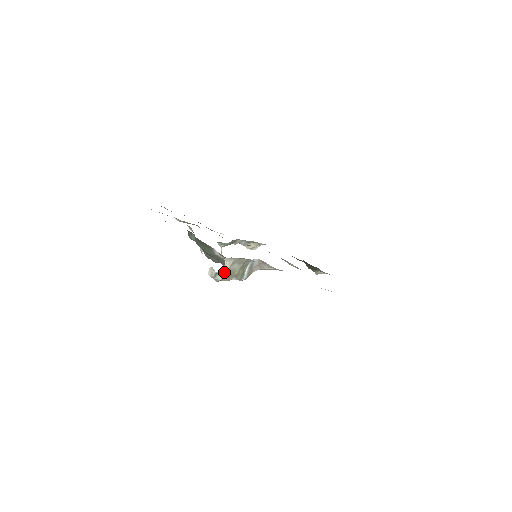
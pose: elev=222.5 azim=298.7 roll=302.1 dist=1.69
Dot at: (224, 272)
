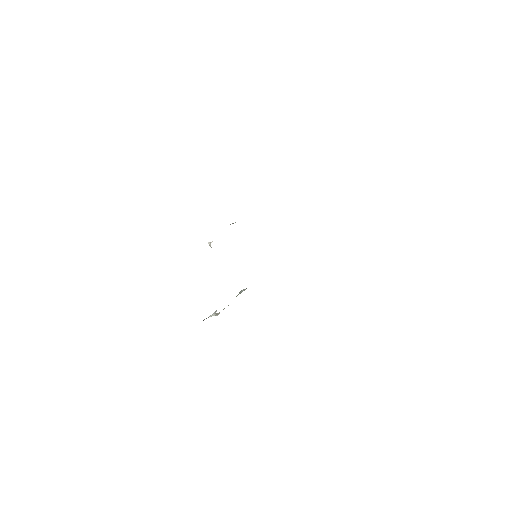
Dot at: (217, 313)
